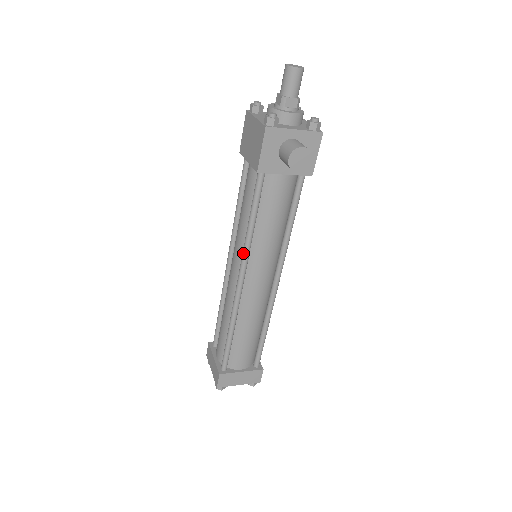
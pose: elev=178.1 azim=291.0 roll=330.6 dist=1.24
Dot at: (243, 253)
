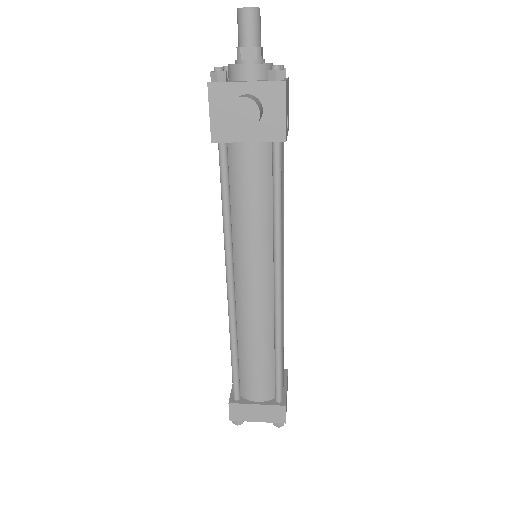
Dot at: (224, 248)
